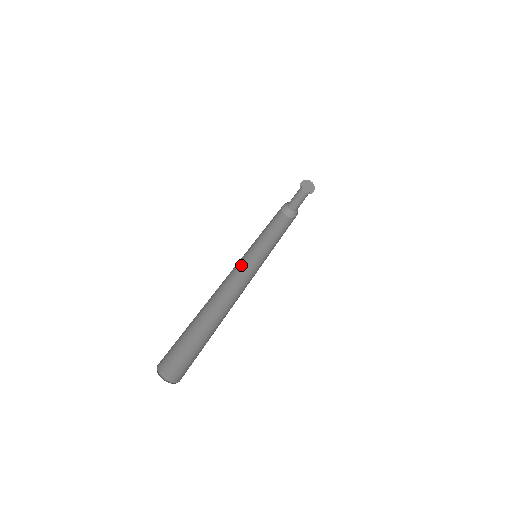
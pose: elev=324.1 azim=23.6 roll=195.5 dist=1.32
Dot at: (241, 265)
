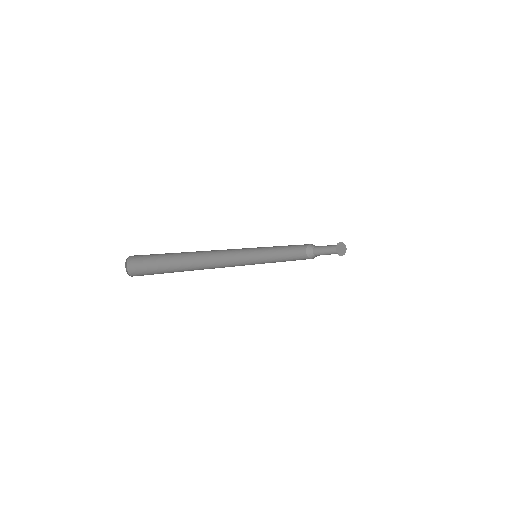
Dot at: (243, 263)
